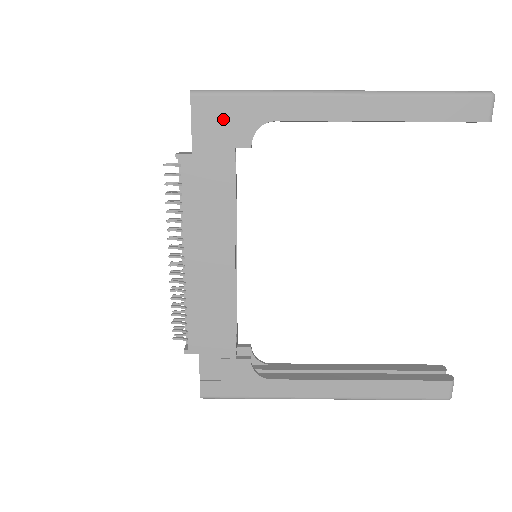
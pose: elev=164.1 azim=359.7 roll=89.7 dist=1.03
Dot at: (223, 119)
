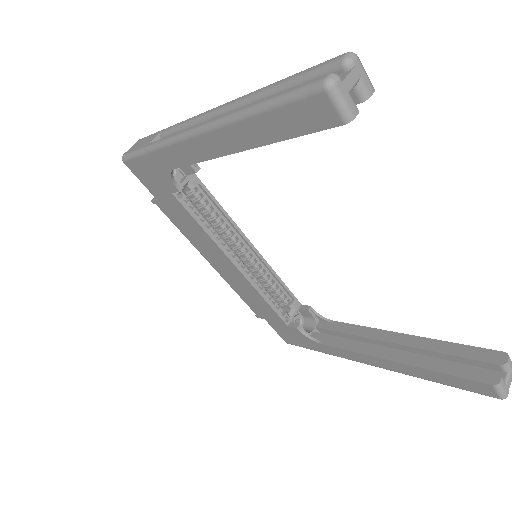
Dot at: (150, 174)
